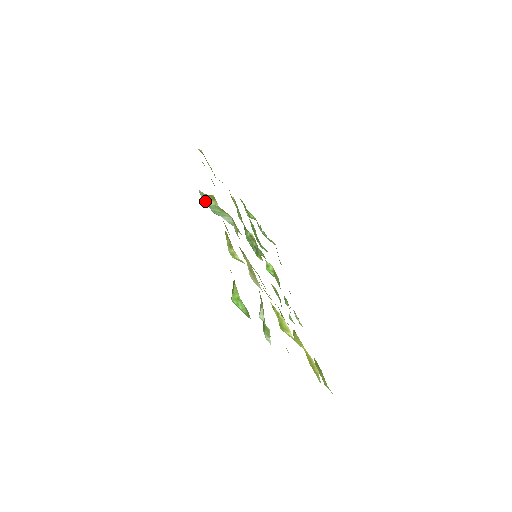
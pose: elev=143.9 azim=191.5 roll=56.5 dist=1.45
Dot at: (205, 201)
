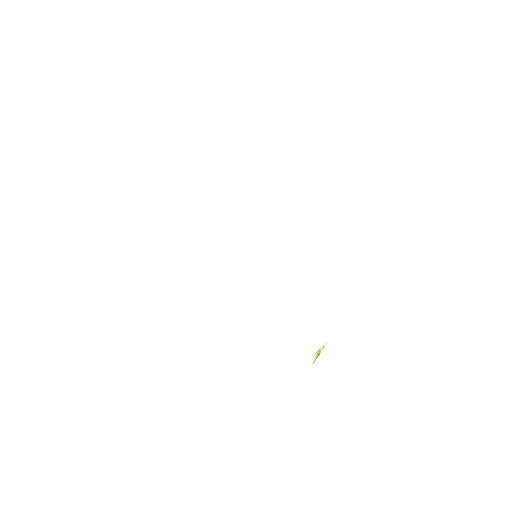
Dot at: occluded
